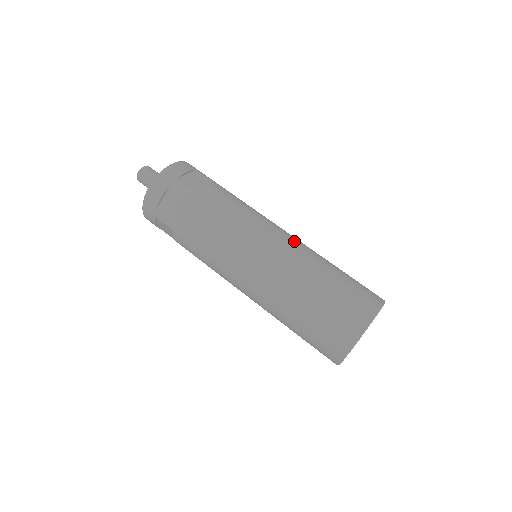
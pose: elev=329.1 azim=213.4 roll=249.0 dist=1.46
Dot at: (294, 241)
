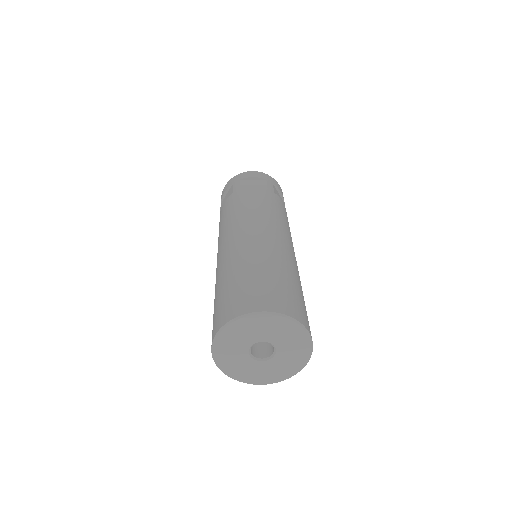
Dot at: (268, 238)
